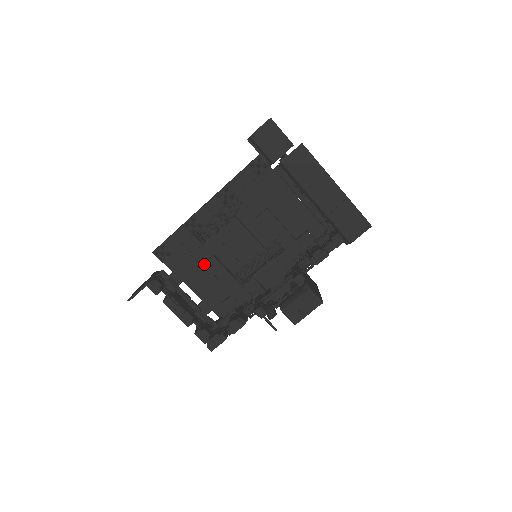
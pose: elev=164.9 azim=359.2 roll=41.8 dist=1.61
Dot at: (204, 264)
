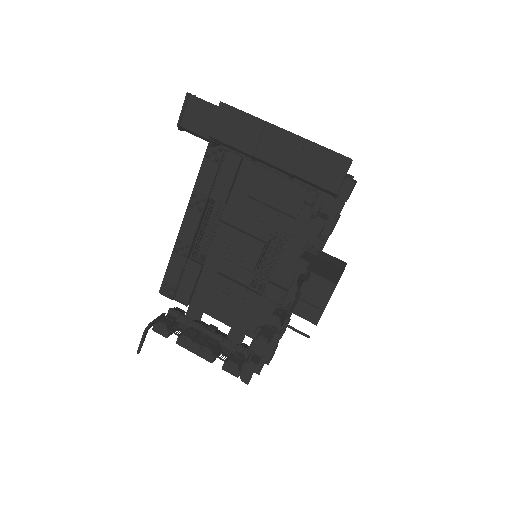
Dot at: (212, 286)
